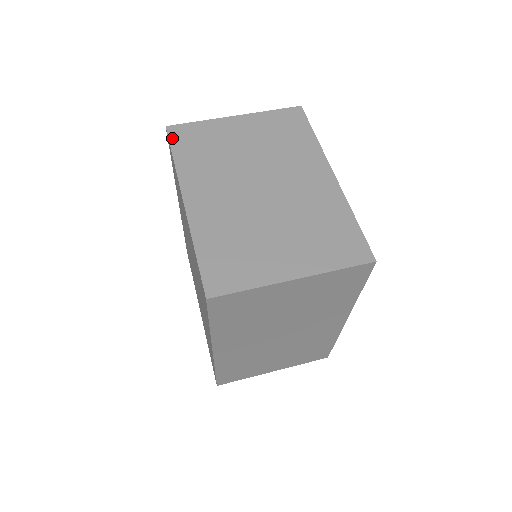
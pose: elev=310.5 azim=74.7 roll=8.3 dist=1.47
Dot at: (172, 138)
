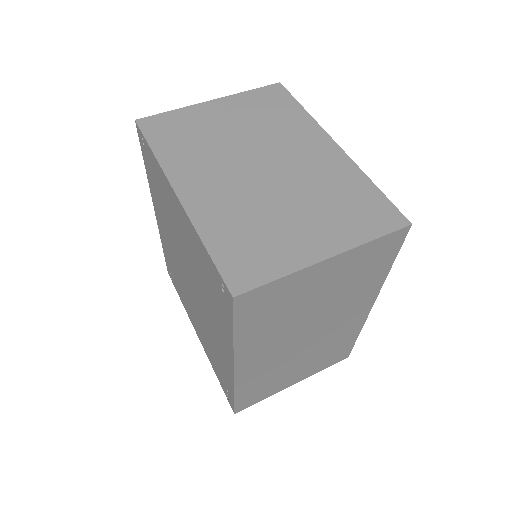
Dot at: (145, 131)
